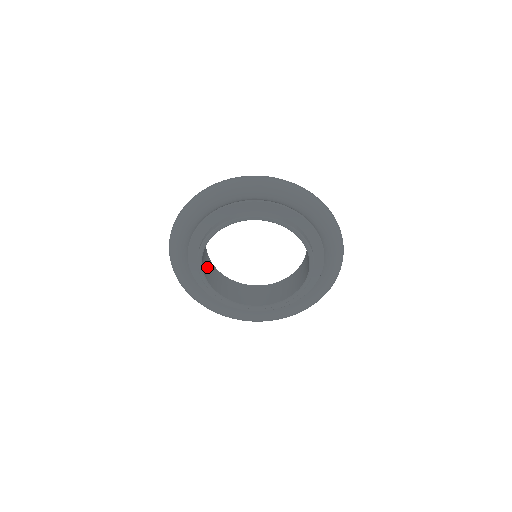
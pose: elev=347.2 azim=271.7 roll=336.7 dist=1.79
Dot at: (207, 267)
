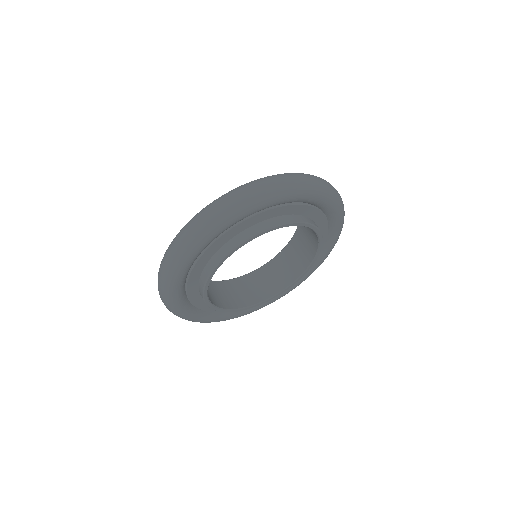
Dot at: occluded
